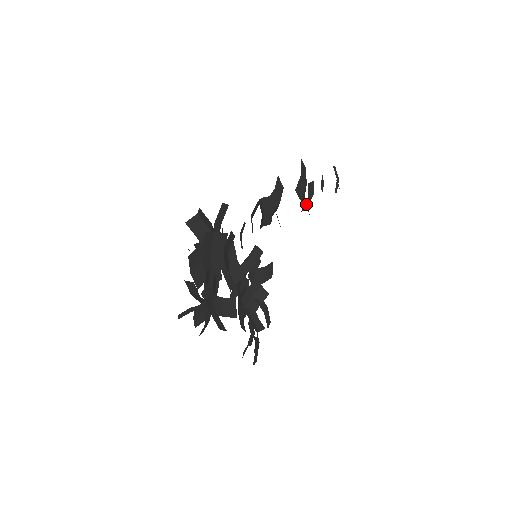
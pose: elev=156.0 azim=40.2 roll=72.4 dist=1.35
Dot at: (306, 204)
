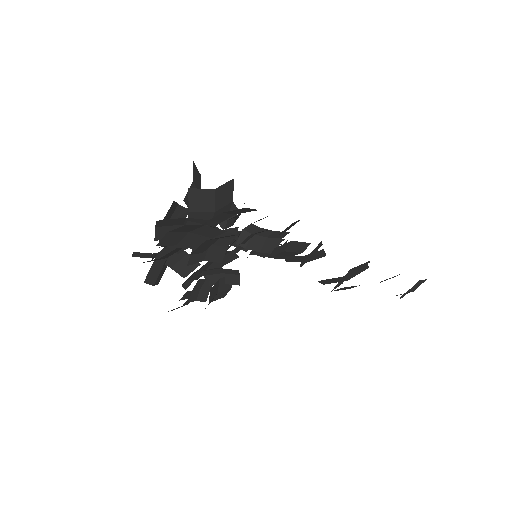
Dot at: occluded
